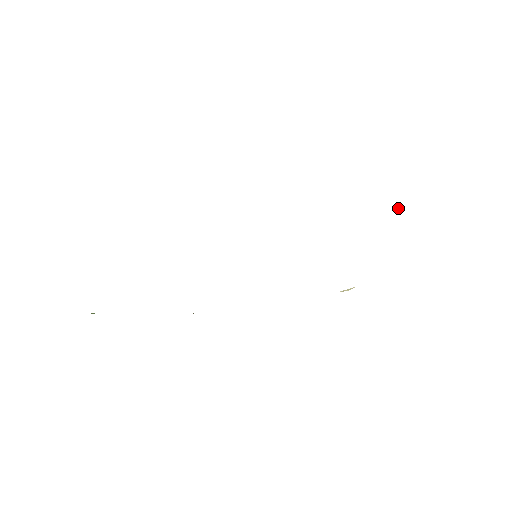
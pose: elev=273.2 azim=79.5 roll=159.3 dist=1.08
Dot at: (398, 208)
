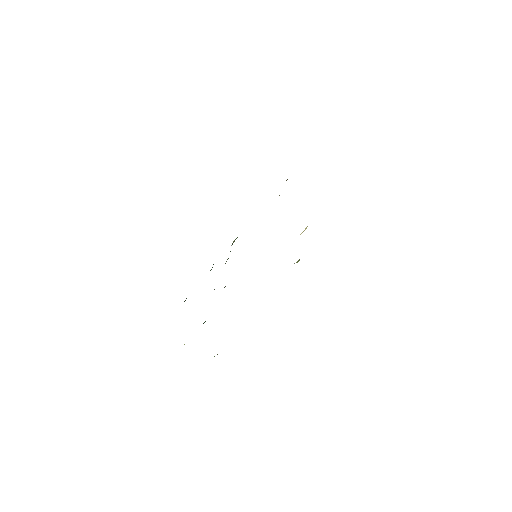
Dot at: occluded
